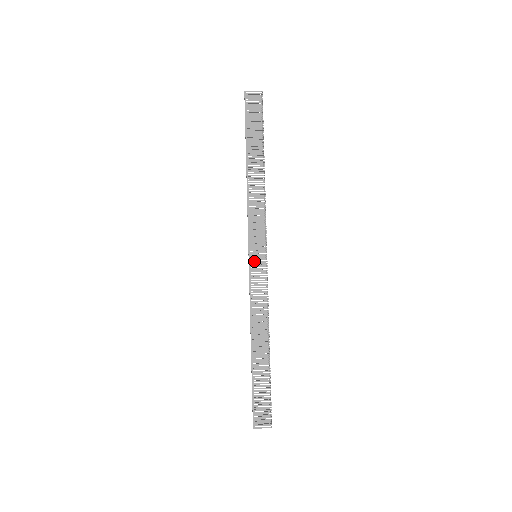
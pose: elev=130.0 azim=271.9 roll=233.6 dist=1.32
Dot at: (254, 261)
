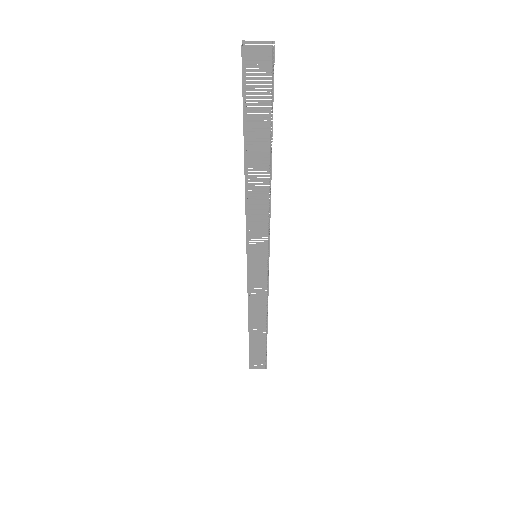
Dot at: (253, 265)
